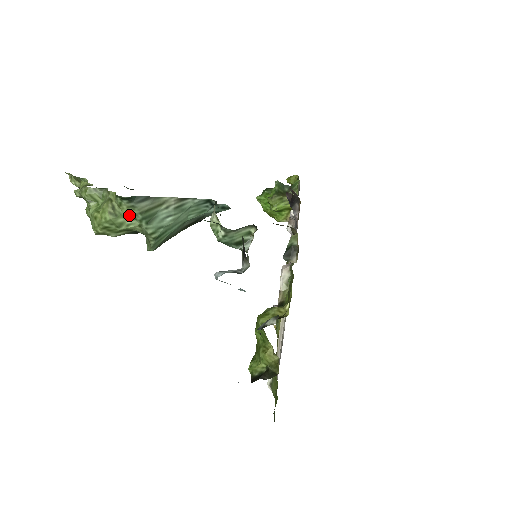
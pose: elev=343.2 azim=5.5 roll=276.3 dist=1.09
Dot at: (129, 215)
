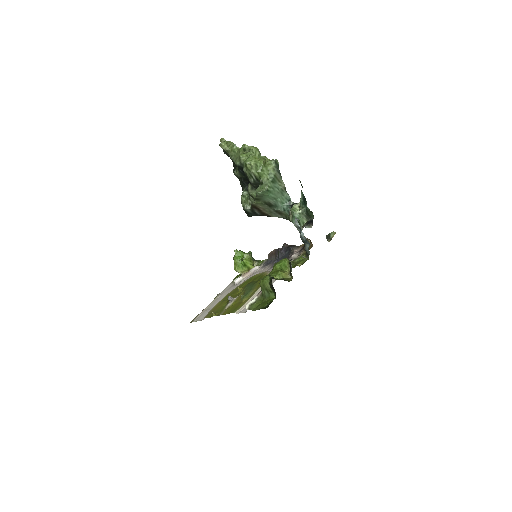
Dot at: (268, 171)
